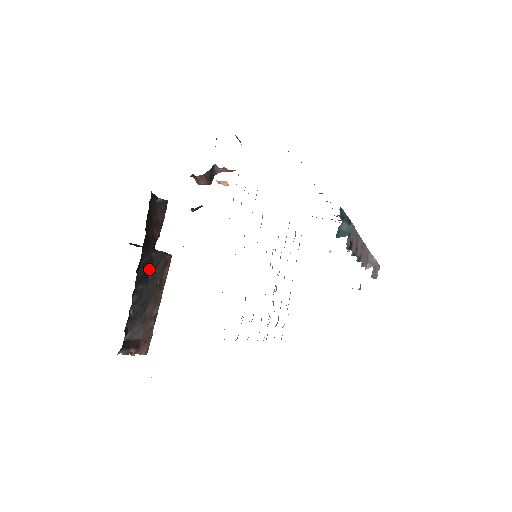
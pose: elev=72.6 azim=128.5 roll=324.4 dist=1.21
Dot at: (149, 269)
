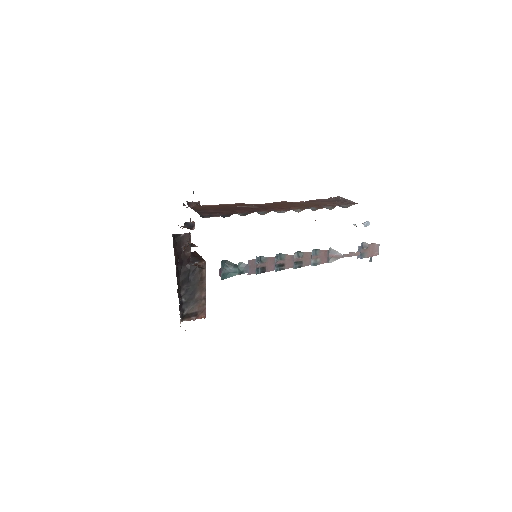
Dot at: (188, 275)
